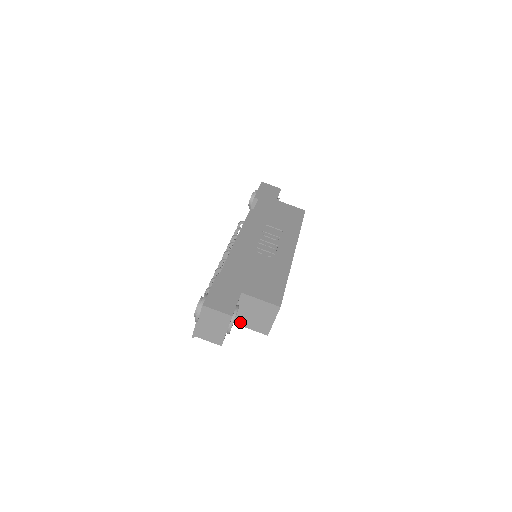
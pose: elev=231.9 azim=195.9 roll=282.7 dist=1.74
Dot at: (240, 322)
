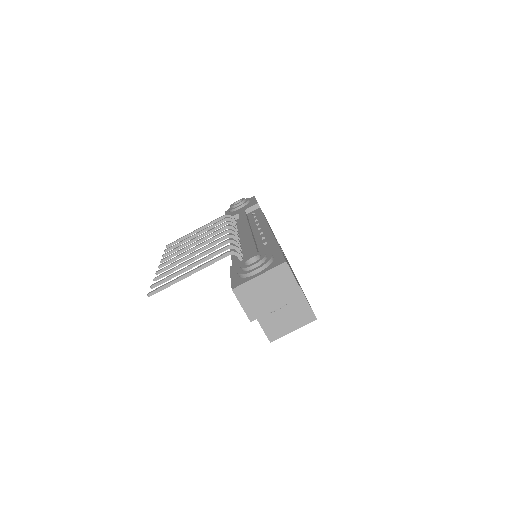
Dot at: occluded
